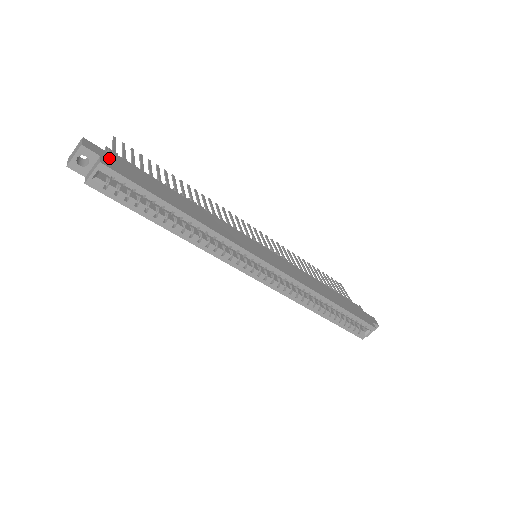
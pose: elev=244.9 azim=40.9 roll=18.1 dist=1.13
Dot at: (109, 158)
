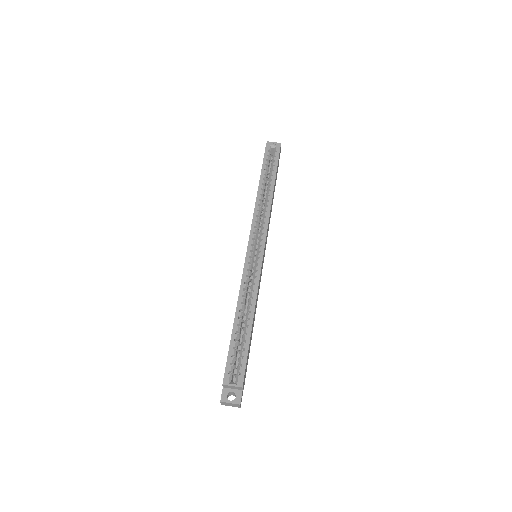
Dot at: occluded
